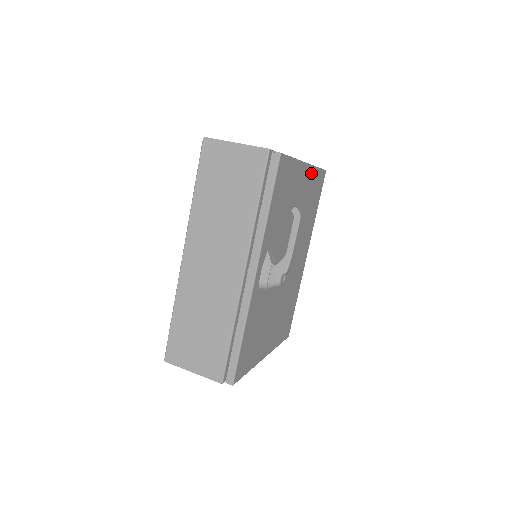
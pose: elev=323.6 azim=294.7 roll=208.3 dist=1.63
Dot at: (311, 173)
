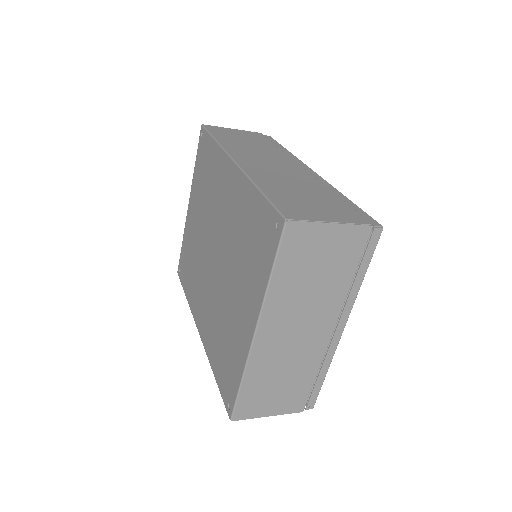
Dot at: occluded
